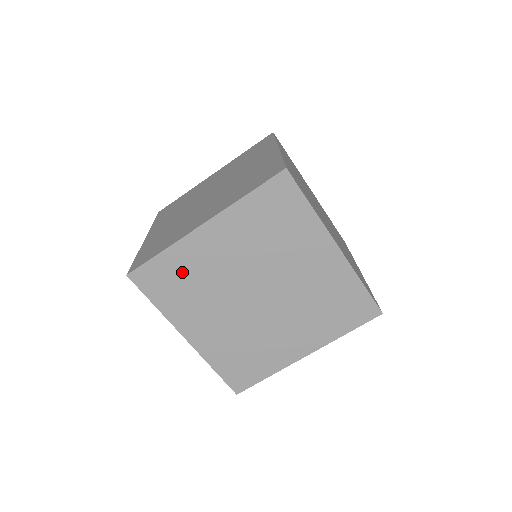
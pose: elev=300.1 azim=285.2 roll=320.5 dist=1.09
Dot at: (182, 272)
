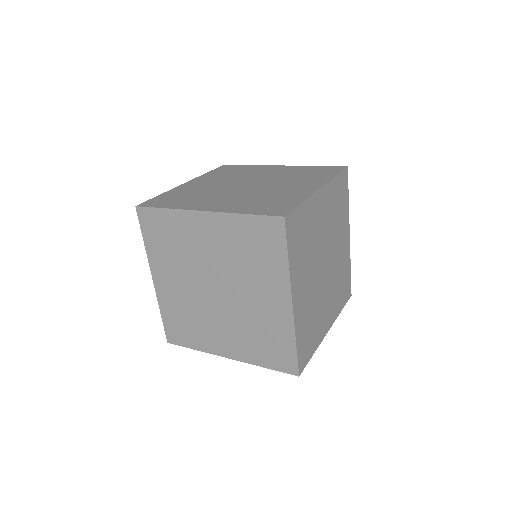
Dot at: (172, 233)
